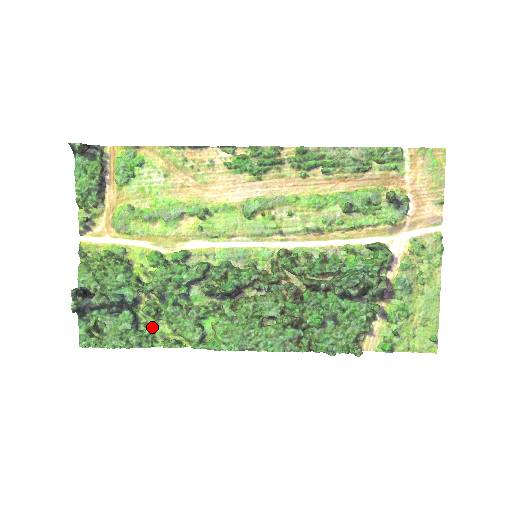
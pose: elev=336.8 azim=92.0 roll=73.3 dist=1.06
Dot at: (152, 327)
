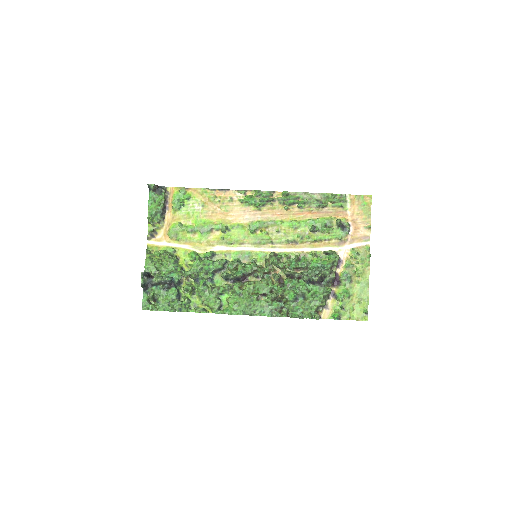
Dot at: (189, 299)
